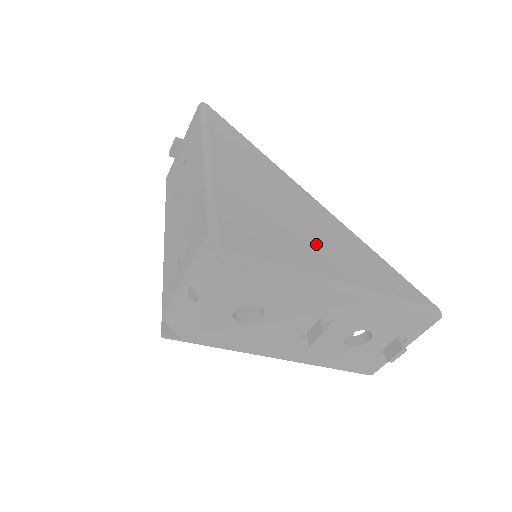
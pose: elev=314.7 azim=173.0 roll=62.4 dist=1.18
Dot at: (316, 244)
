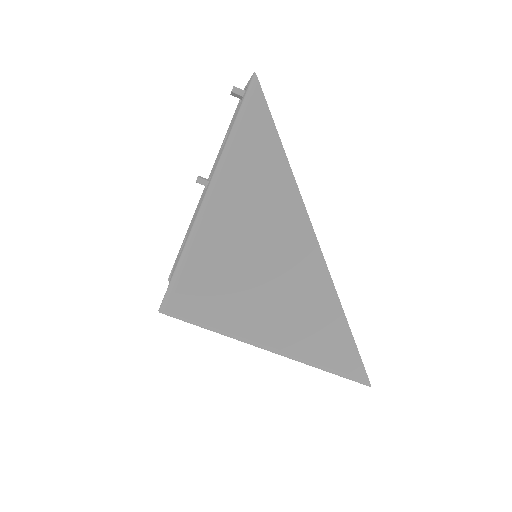
Dot at: (273, 309)
